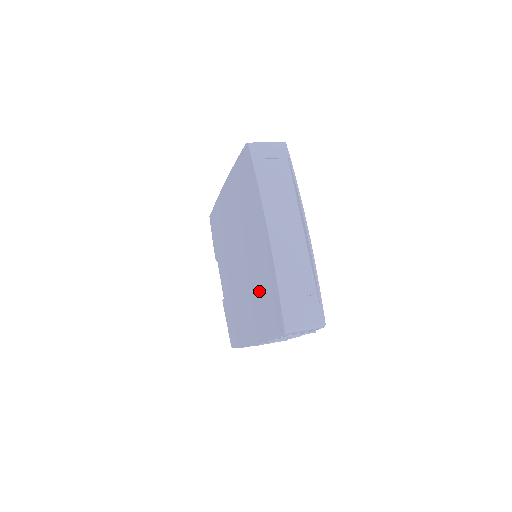
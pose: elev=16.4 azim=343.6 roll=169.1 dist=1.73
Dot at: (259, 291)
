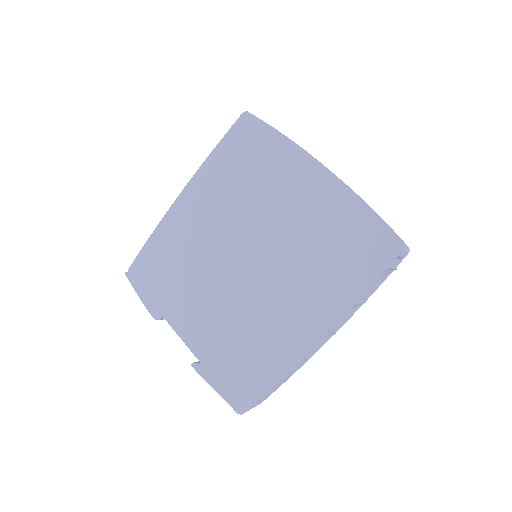
Dot at: (319, 251)
